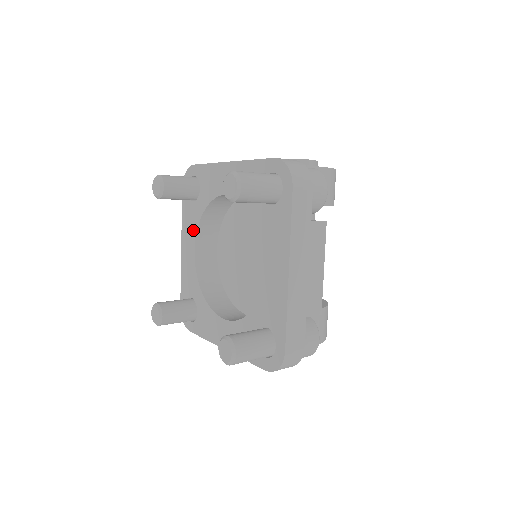
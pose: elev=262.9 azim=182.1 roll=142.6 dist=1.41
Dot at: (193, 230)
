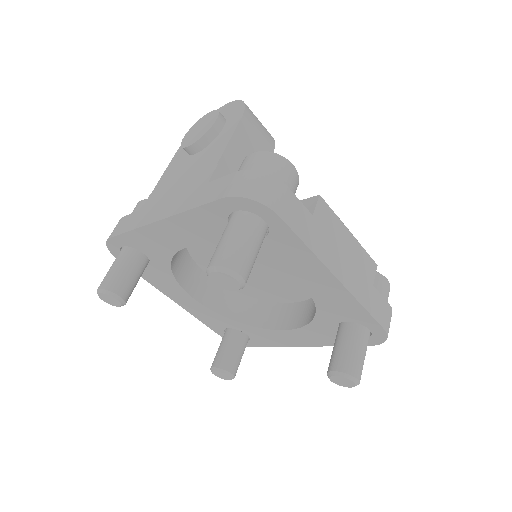
Dot at: (174, 286)
